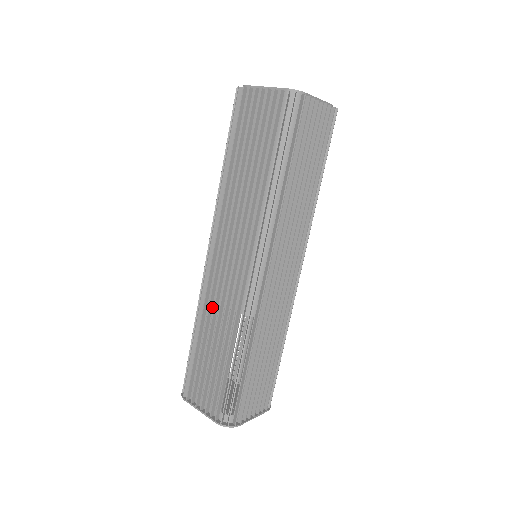
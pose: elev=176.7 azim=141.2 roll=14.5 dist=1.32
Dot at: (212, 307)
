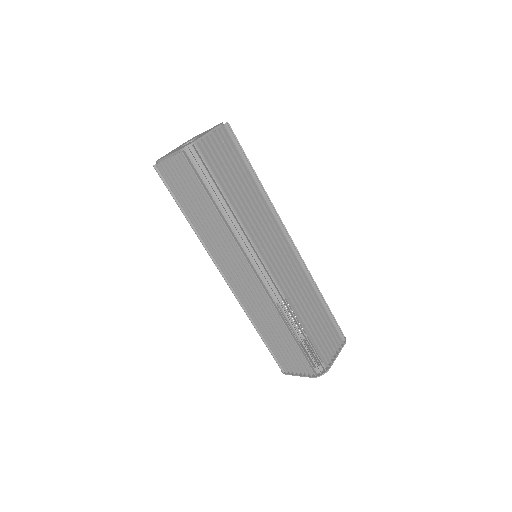
Dot at: occluded
